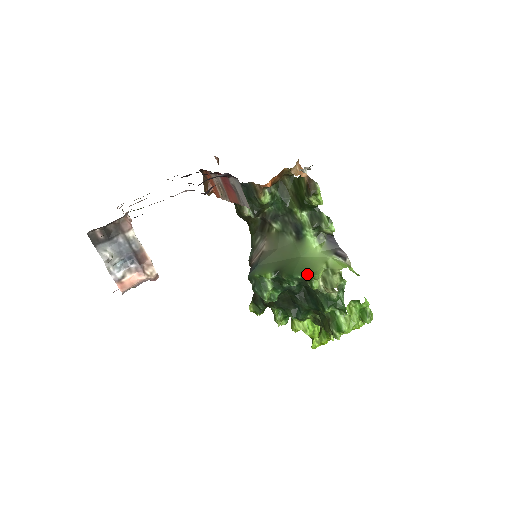
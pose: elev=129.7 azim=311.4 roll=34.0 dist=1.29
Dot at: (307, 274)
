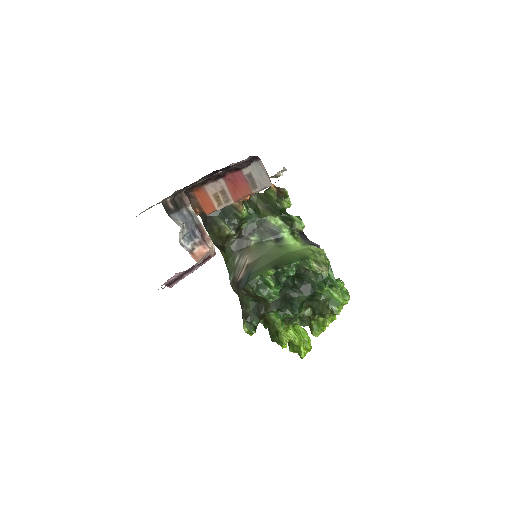
Dot at: (303, 258)
